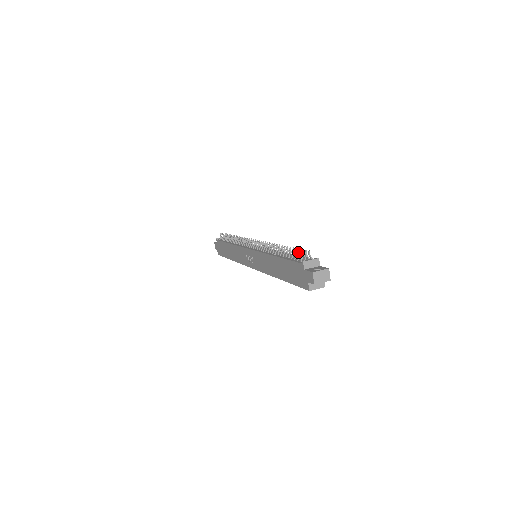
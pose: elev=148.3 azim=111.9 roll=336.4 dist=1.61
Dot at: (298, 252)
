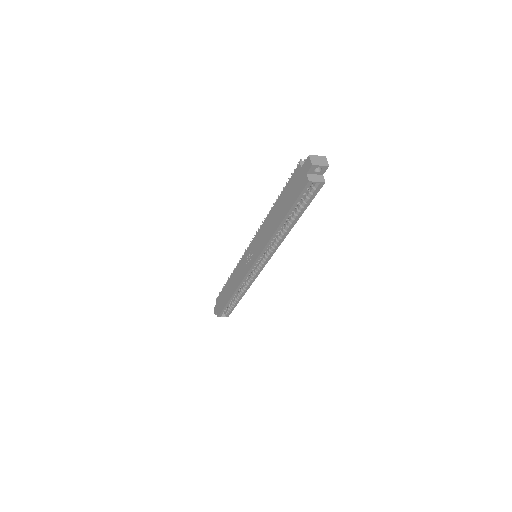
Dot at: occluded
